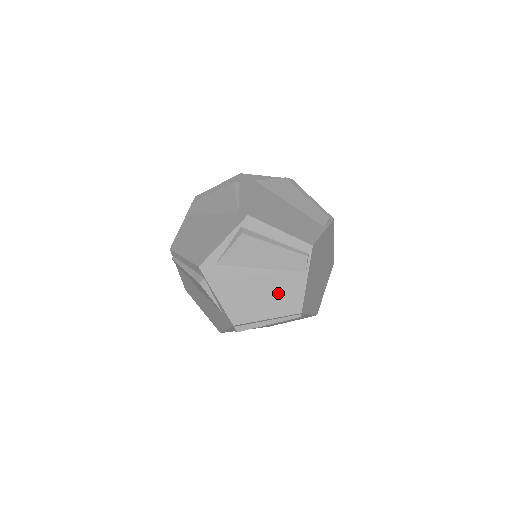
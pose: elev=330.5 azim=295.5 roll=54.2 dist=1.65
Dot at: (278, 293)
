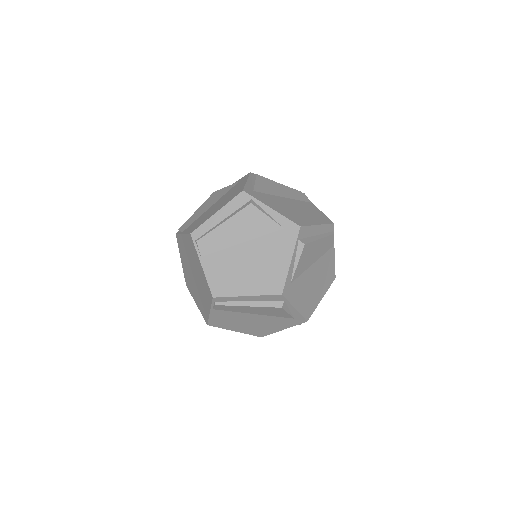
Dot at: (324, 274)
